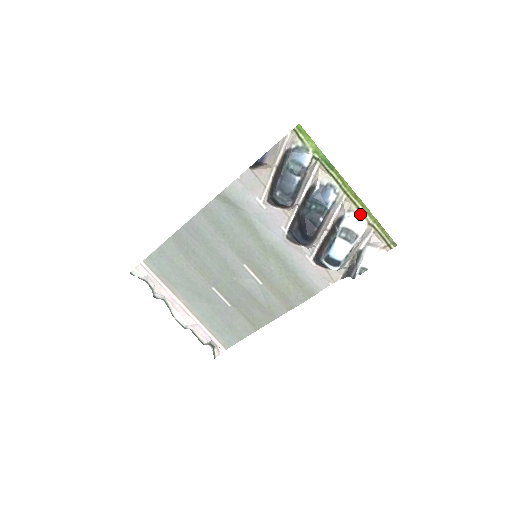
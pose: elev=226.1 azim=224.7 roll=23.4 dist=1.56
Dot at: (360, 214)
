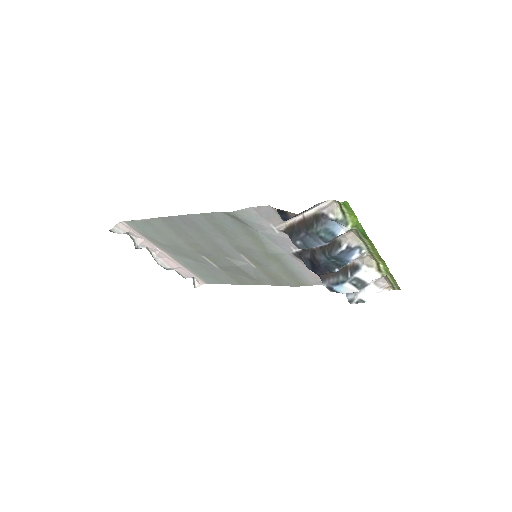
Dot at: (378, 270)
